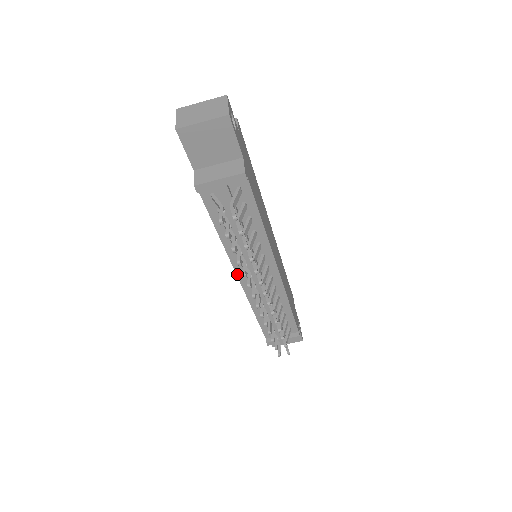
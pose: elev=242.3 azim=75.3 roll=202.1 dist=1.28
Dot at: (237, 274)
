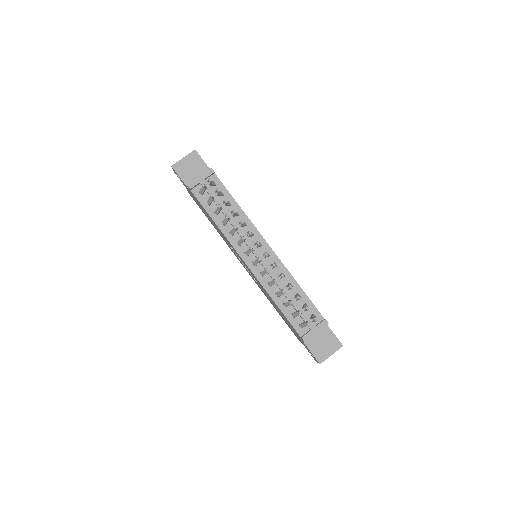
Dot at: (242, 258)
